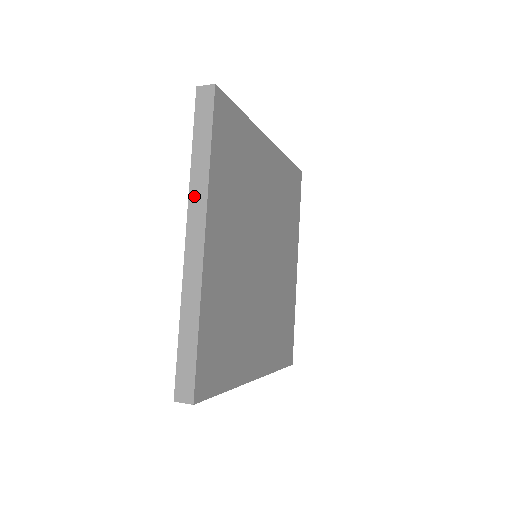
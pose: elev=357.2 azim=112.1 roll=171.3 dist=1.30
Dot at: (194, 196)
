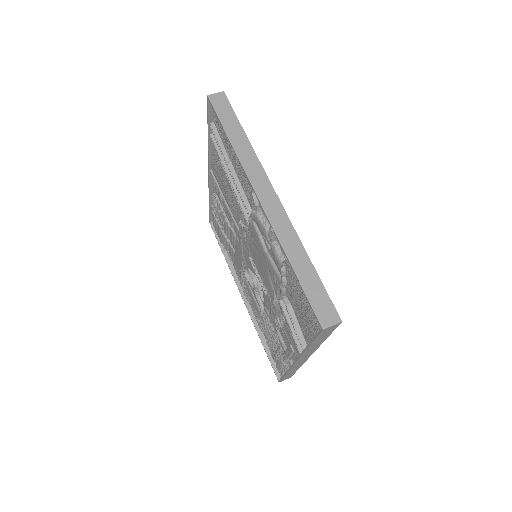
Dot at: occluded
